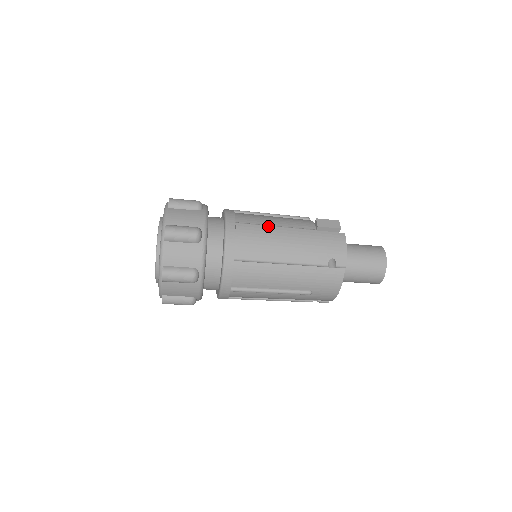
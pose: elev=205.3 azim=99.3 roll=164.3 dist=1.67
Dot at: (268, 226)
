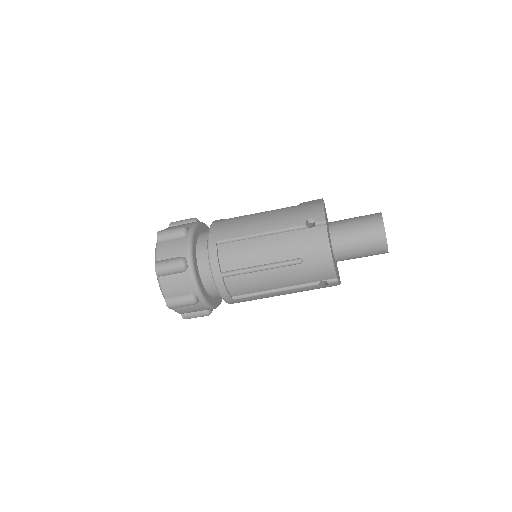
Dot at: occluded
